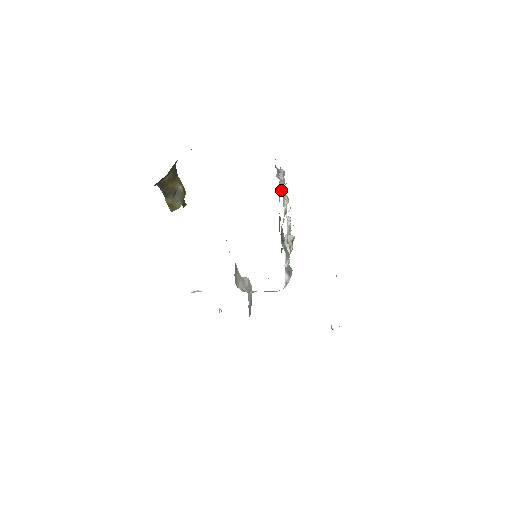
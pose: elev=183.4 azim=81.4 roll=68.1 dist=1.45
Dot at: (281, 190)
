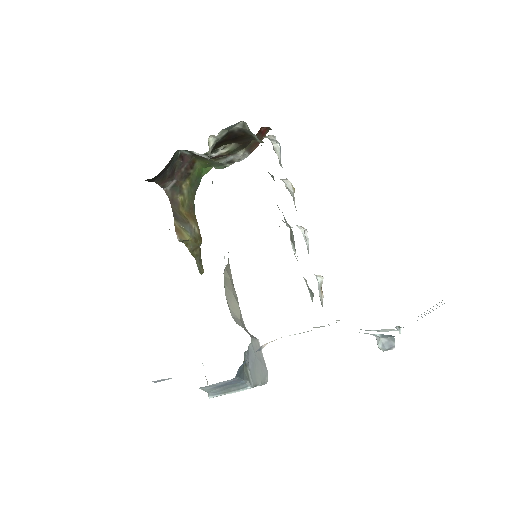
Dot at: occluded
